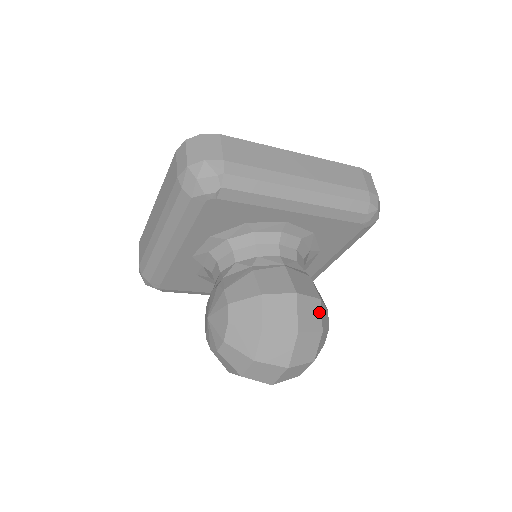
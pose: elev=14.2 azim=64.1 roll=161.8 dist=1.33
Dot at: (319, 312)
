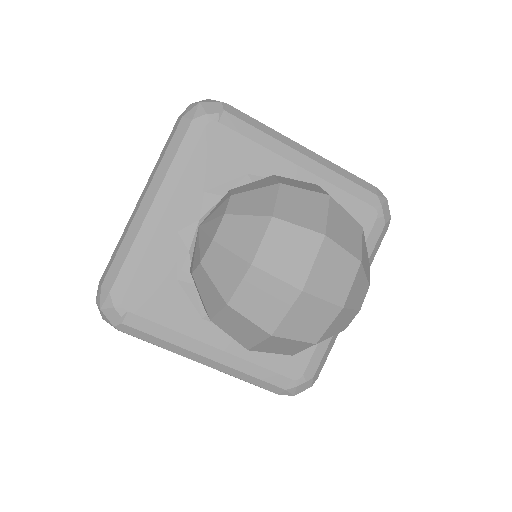
Dot at: occluded
